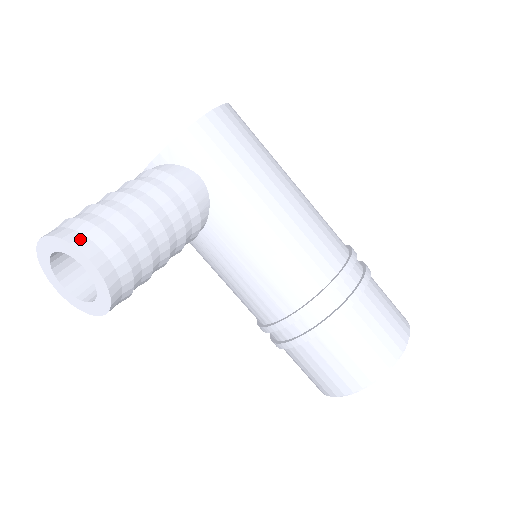
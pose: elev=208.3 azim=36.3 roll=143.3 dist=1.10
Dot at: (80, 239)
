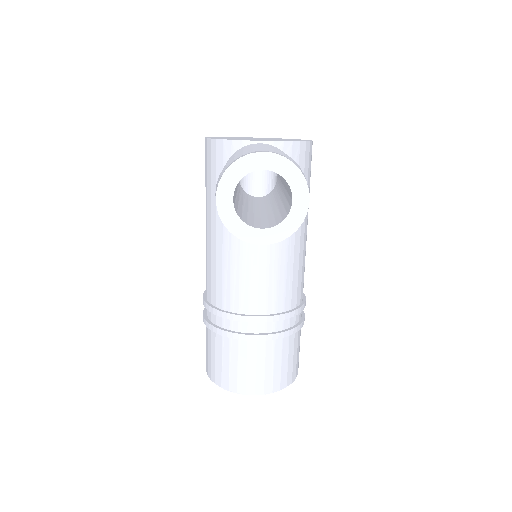
Dot at: (305, 180)
